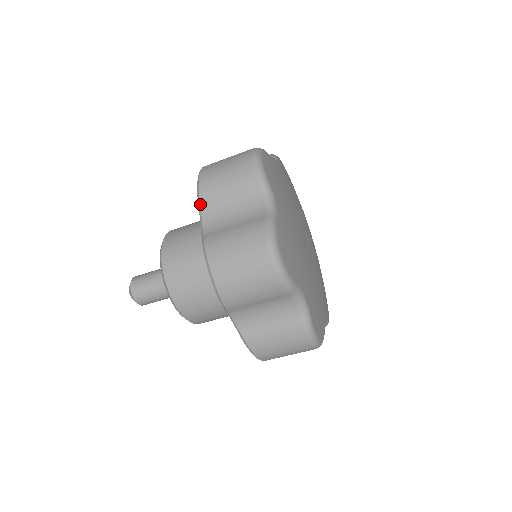
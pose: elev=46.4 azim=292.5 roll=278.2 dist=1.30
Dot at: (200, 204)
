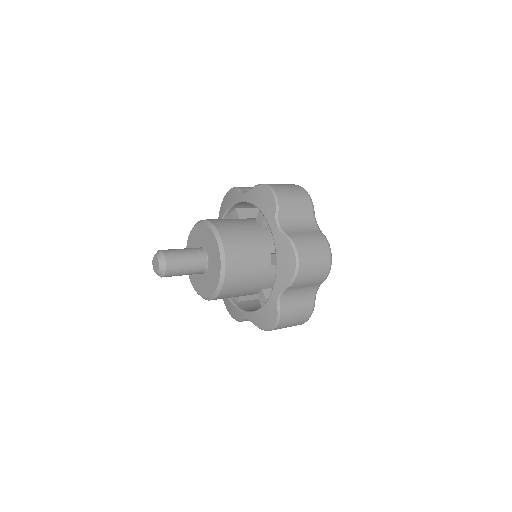
Dot at: (288, 288)
